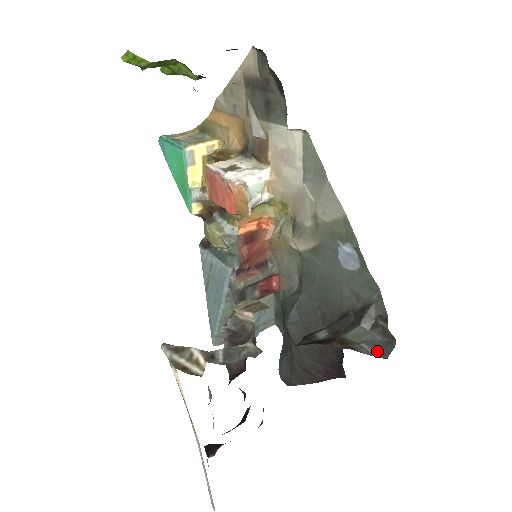
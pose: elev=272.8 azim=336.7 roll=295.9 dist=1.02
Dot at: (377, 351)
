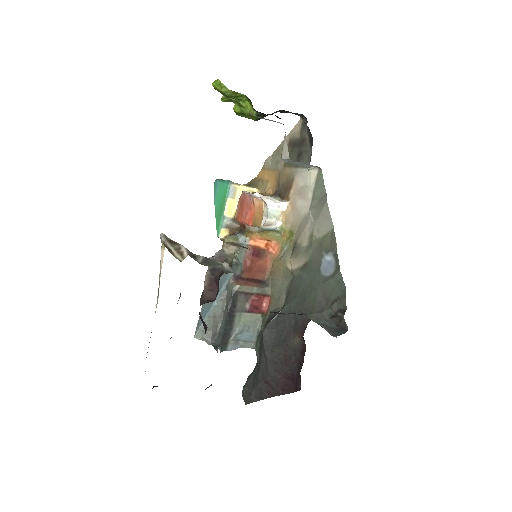
Dot at: (329, 331)
